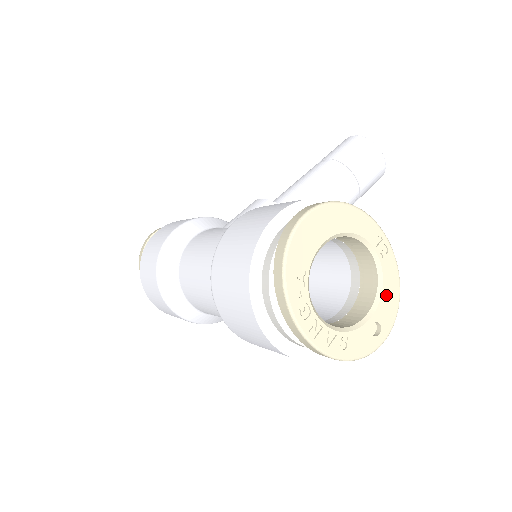
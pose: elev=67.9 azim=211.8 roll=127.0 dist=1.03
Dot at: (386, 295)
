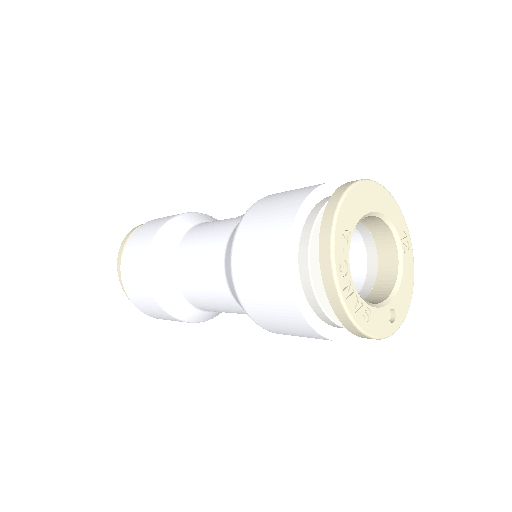
Dot at: (403, 288)
